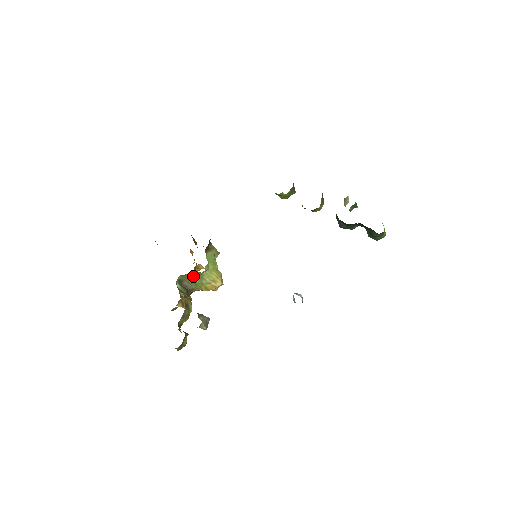
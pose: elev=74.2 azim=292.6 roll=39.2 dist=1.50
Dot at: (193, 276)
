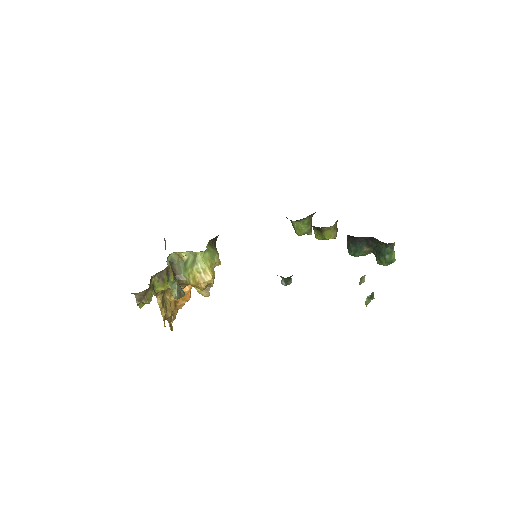
Dot at: (186, 259)
